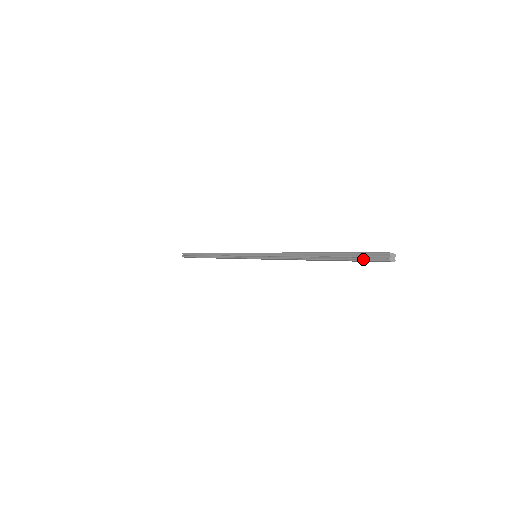
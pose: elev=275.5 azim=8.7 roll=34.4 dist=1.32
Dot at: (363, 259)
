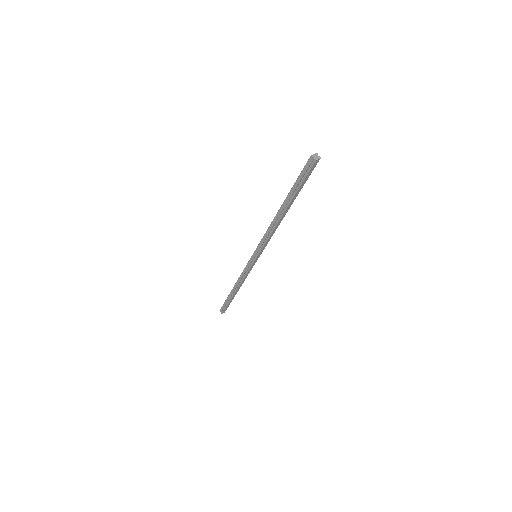
Dot at: (304, 178)
